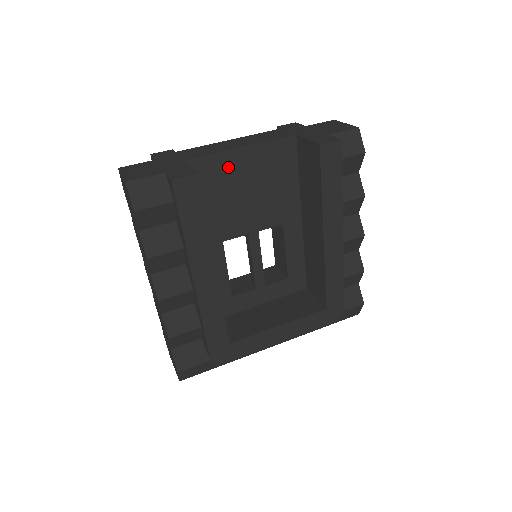
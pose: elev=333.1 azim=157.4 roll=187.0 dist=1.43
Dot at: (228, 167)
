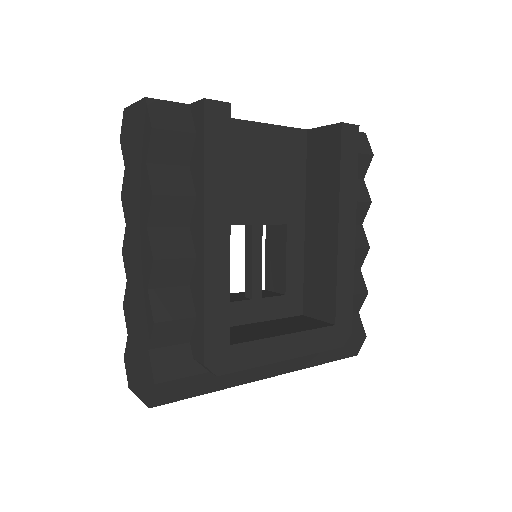
Dot at: (243, 138)
